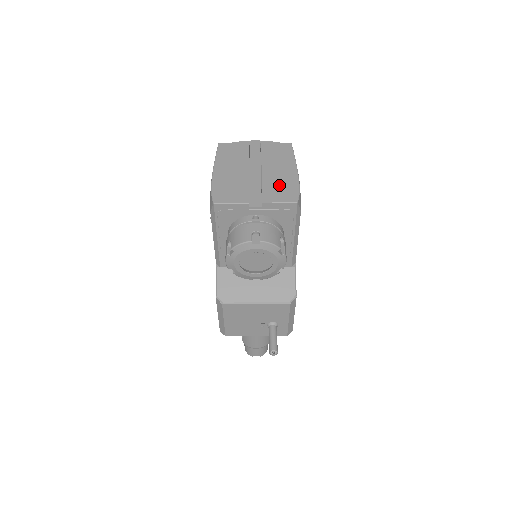
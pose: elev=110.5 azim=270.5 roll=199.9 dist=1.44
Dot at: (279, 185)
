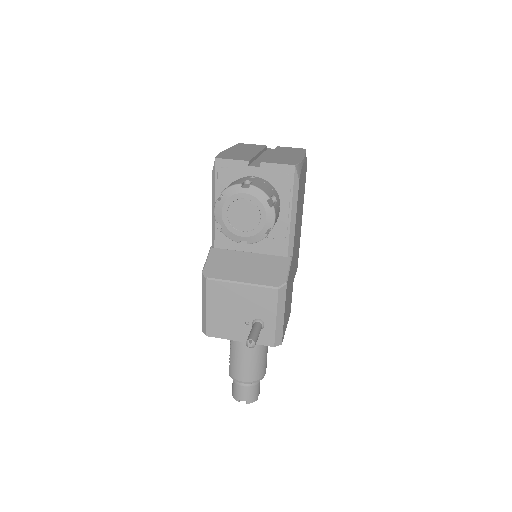
Dot at: (282, 158)
